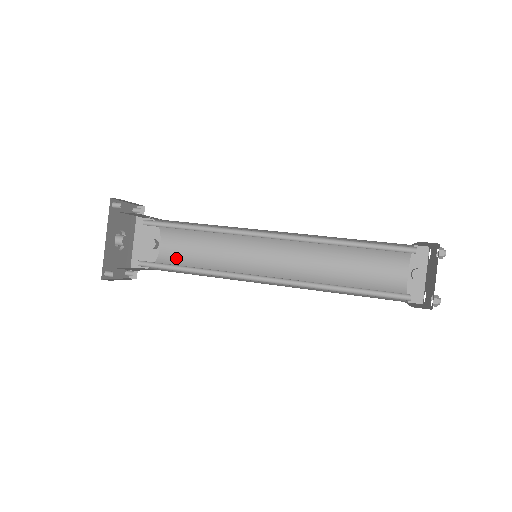
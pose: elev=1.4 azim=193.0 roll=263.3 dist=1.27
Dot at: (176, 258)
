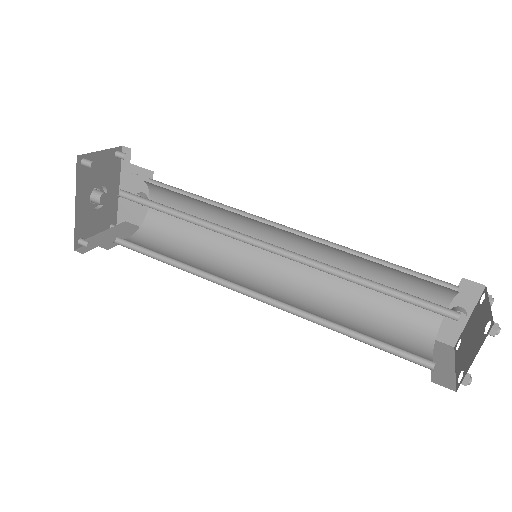
Dot at: (166, 223)
